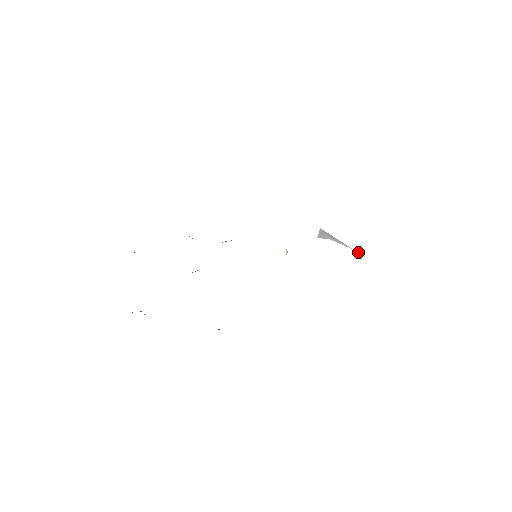
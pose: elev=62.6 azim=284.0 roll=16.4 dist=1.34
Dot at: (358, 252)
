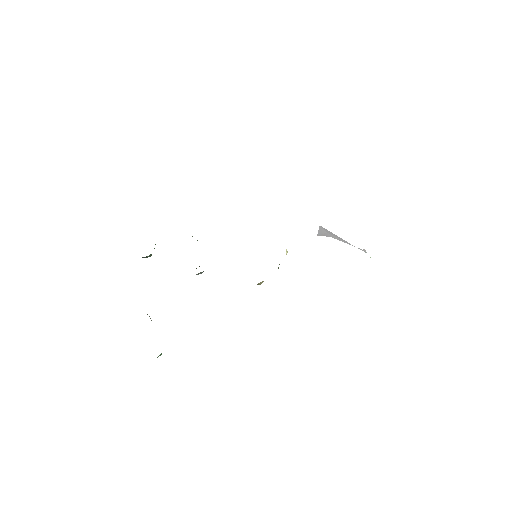
Dot at: (360, 249)
